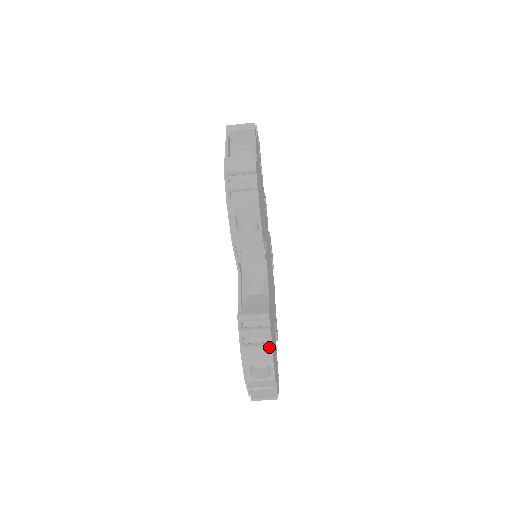
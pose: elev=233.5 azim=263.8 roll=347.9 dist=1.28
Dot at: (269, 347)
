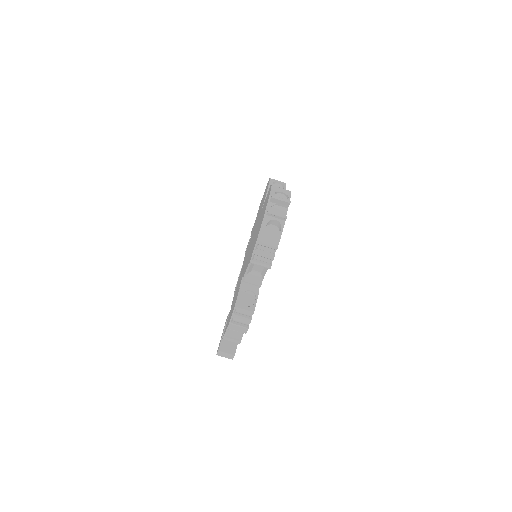
Dot at: (289, 191)
